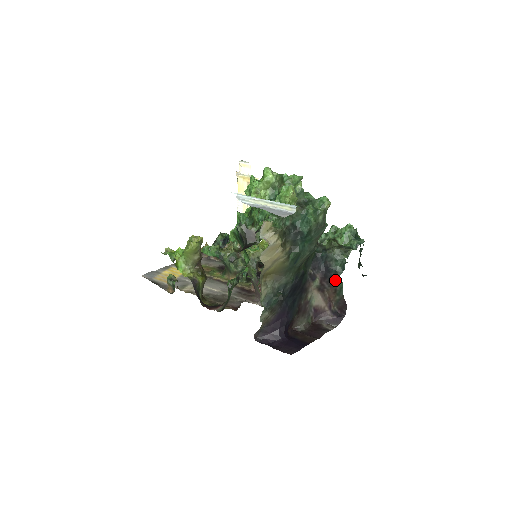
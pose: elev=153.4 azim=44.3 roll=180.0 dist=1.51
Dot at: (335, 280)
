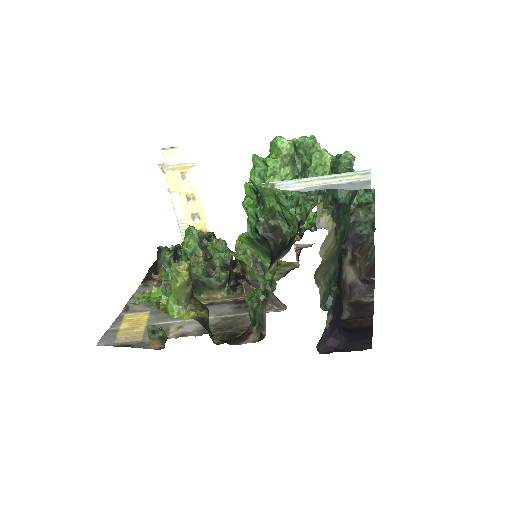
Dot at: (368, 245)
